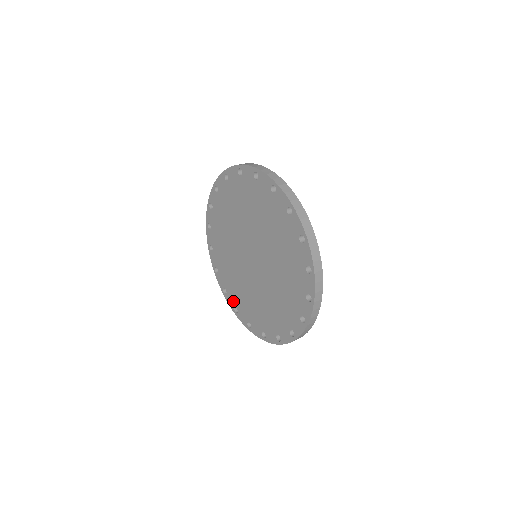
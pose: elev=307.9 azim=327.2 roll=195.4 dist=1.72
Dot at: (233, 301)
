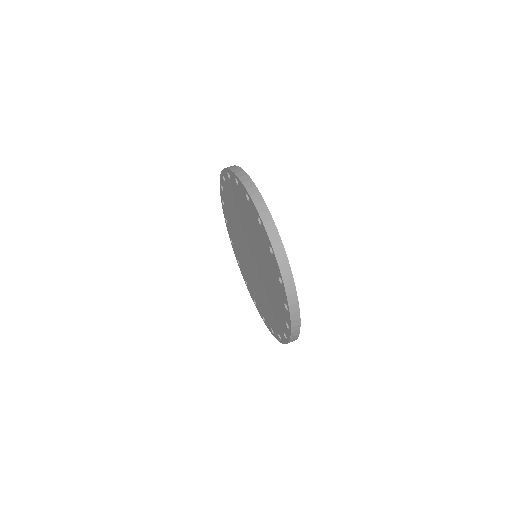
Dot at: (237, 256)
